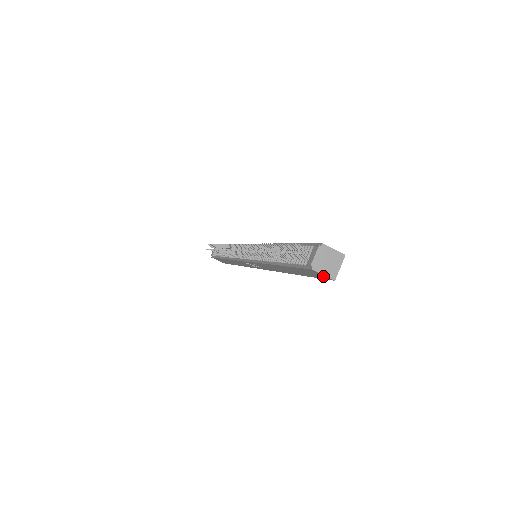
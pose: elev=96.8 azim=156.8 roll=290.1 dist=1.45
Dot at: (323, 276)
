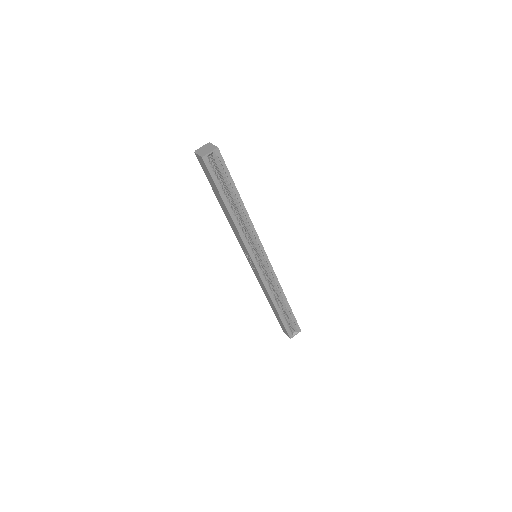
Dot at: (201, 160)
